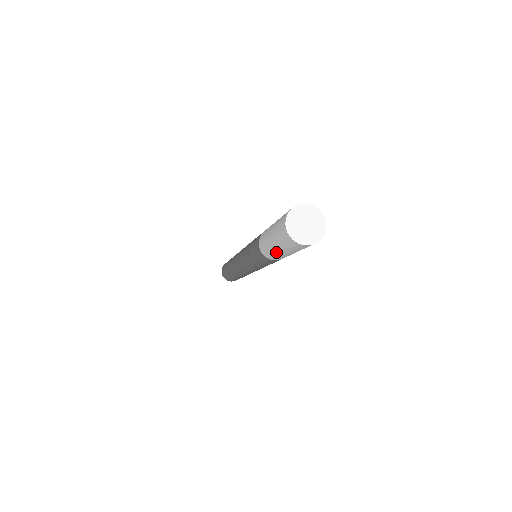
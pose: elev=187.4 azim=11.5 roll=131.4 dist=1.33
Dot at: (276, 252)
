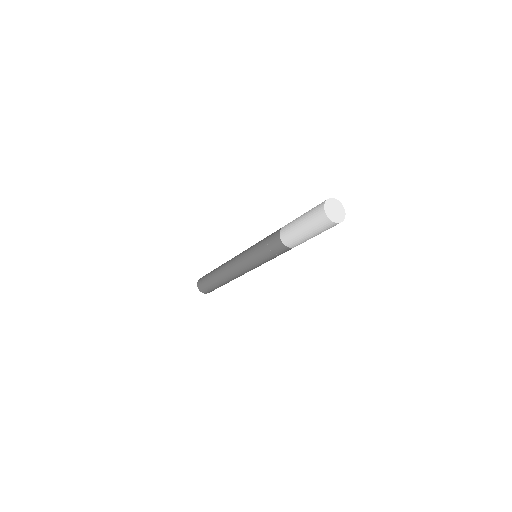
Dot at: (302, 237)
